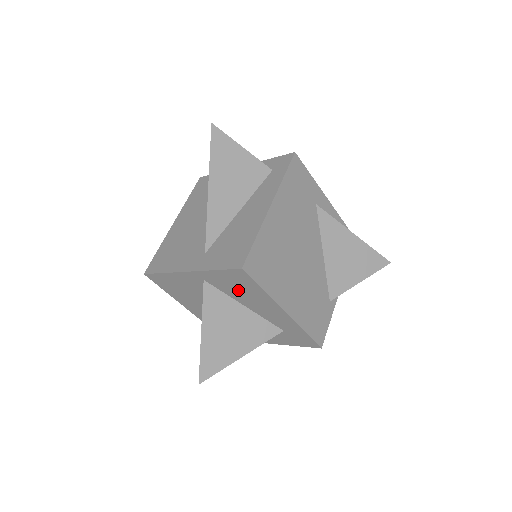
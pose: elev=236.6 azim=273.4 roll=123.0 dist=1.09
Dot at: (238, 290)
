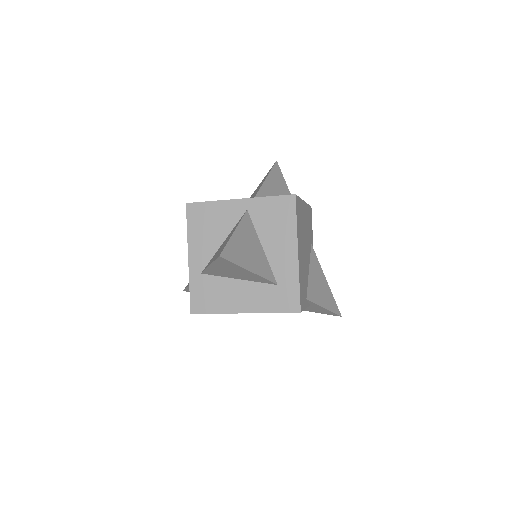
Dot at: (272, 223)
